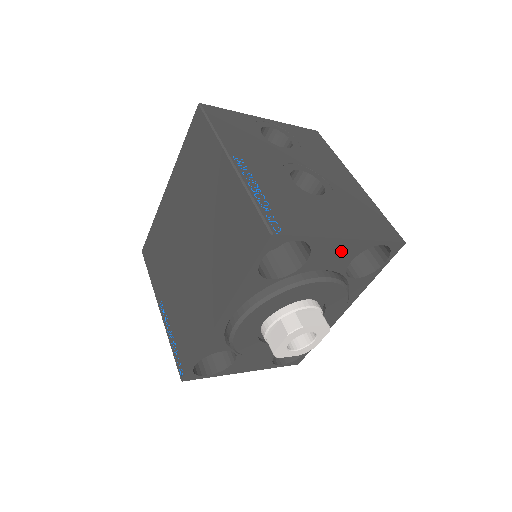
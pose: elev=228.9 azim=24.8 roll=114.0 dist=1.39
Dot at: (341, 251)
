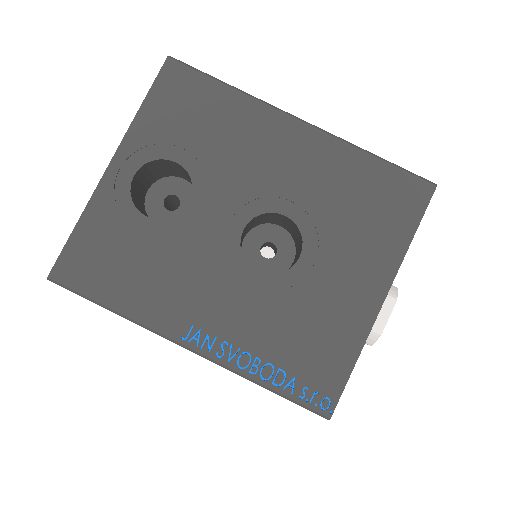
Dot at: occluded
